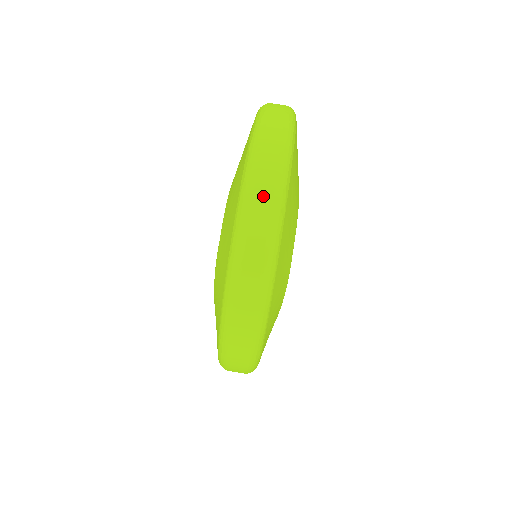
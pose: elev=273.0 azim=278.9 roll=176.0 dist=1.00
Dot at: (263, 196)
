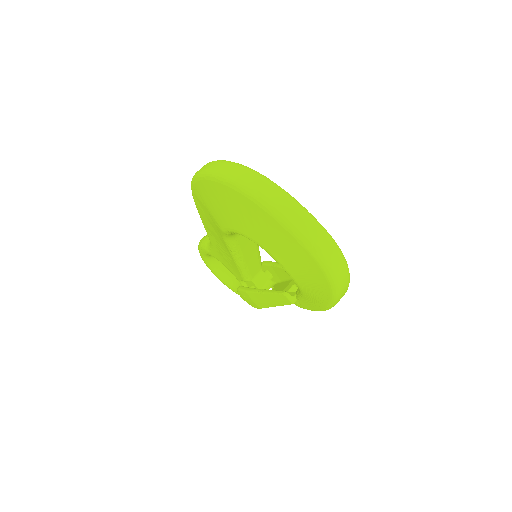
Dot at: (285, 205)
